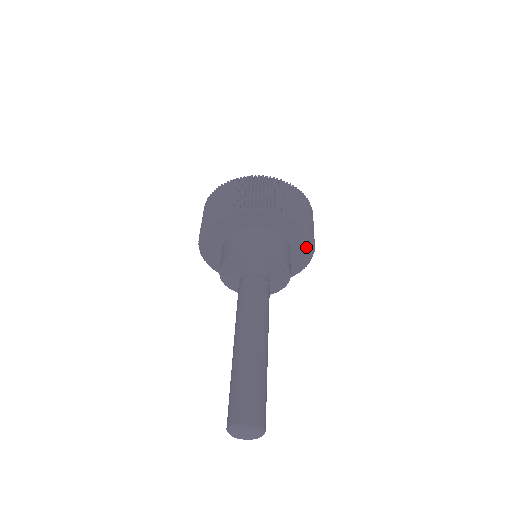
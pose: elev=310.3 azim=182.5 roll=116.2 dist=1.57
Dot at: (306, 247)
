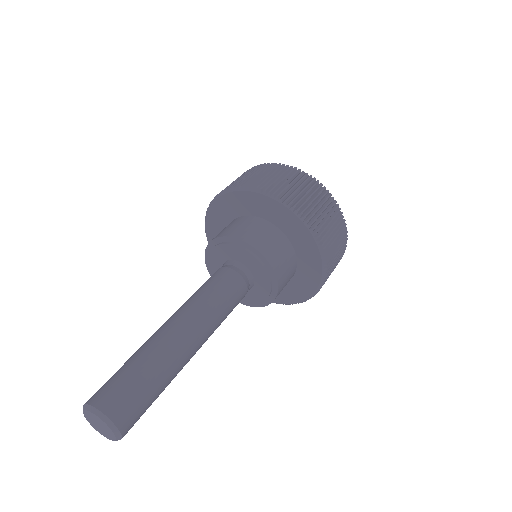
Dot at: (300, 295)
